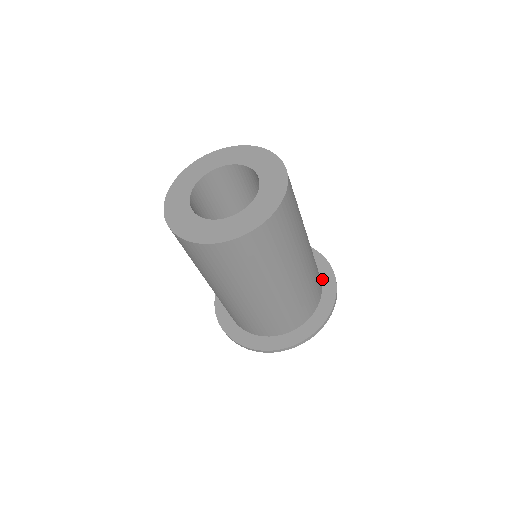
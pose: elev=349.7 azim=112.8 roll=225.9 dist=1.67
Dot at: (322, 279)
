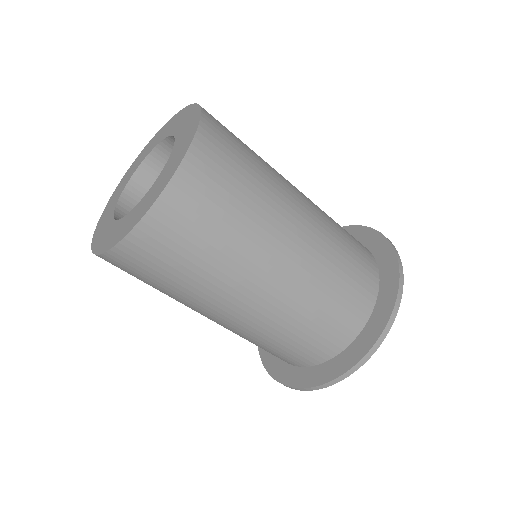
Dot at: (374, 255)
